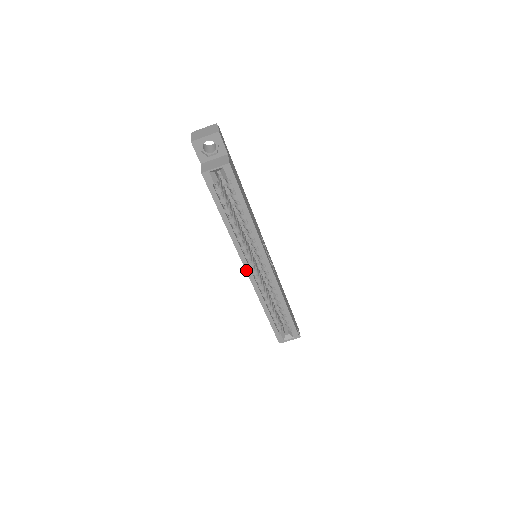
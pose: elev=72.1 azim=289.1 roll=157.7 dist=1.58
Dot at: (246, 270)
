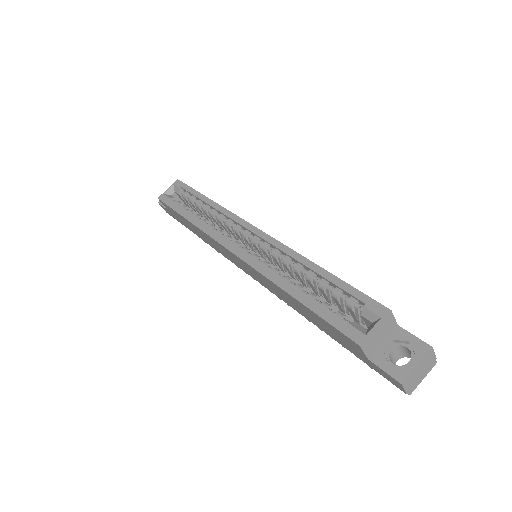
Dot at: (230, 250)
